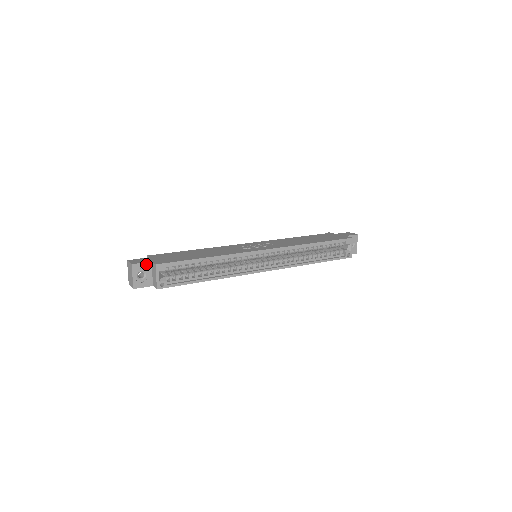
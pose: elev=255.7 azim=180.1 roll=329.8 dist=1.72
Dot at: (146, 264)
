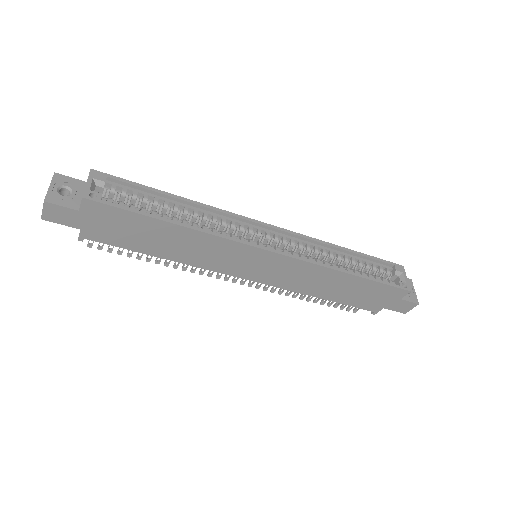
Dot at: (77, 182)
